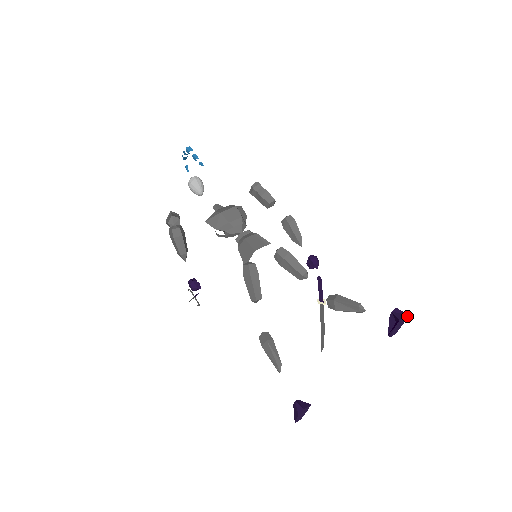
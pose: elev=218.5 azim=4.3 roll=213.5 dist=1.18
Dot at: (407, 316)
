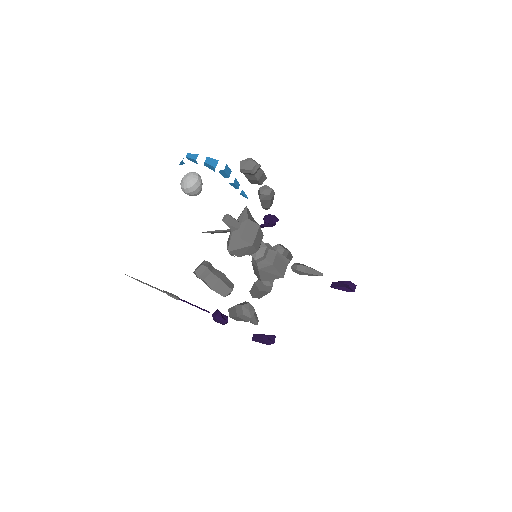
Dot at: (354, 284)
